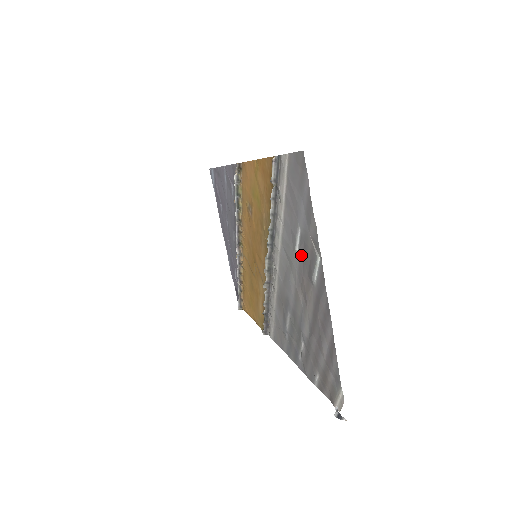
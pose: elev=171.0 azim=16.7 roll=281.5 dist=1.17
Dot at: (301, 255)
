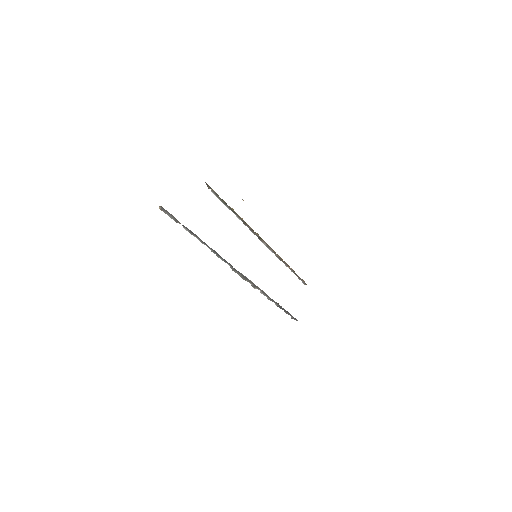
Dot at: occluded
